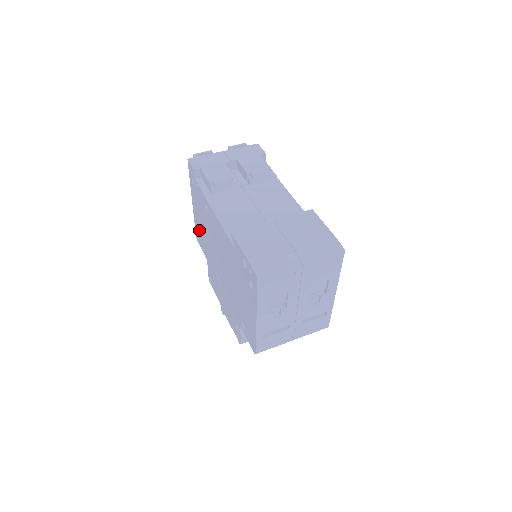
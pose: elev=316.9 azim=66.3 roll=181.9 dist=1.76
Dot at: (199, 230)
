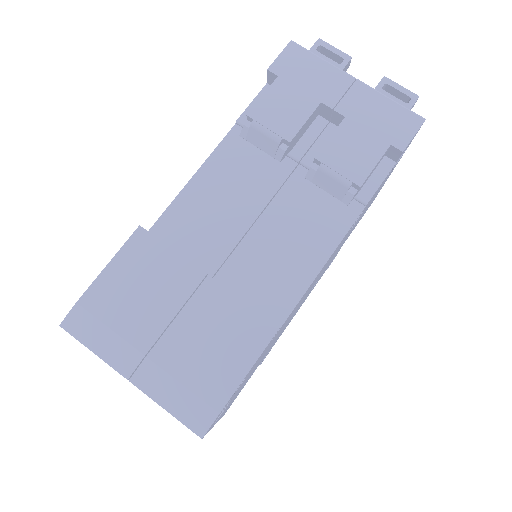
Dot at: occluded
